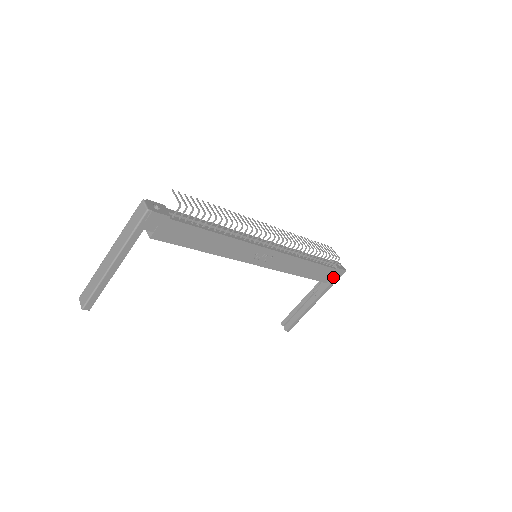
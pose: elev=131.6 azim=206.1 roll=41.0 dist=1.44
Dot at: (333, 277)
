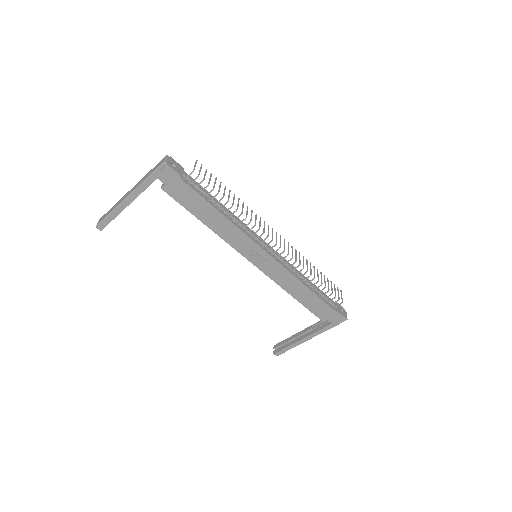
Dot at: (332, 319)
